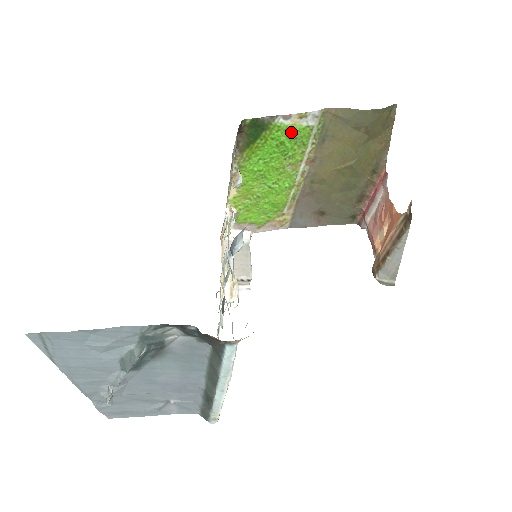
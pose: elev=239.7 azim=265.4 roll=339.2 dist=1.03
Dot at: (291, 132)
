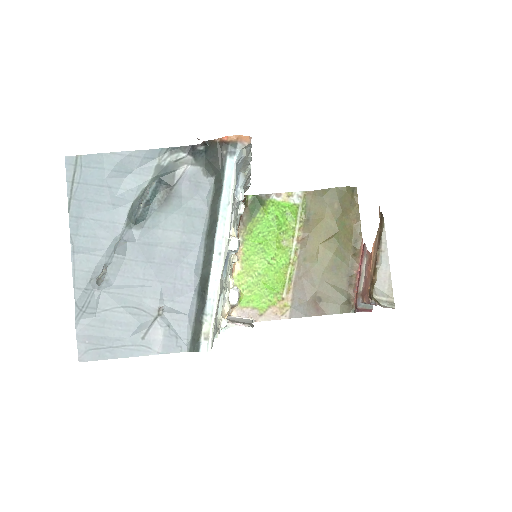
Dot at: (282, 208)
